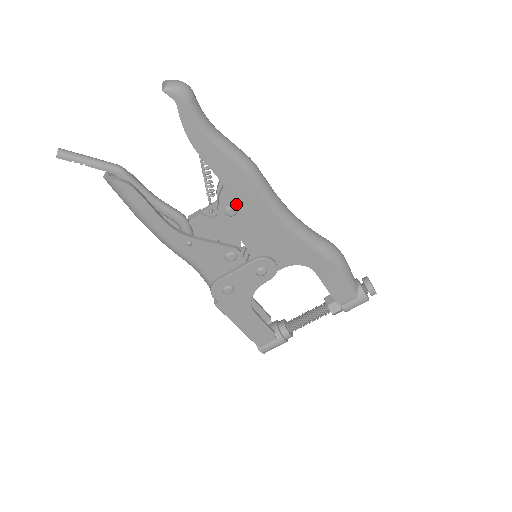
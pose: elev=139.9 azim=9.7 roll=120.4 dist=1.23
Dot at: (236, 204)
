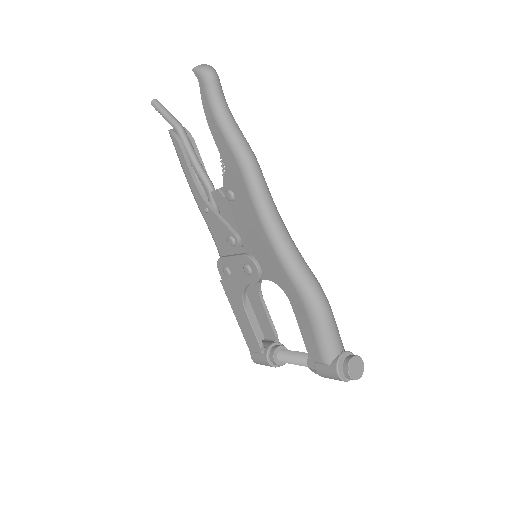
Dot at: (233, 191)
